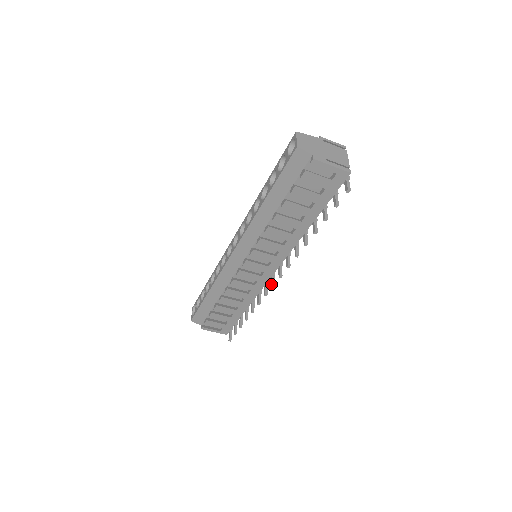
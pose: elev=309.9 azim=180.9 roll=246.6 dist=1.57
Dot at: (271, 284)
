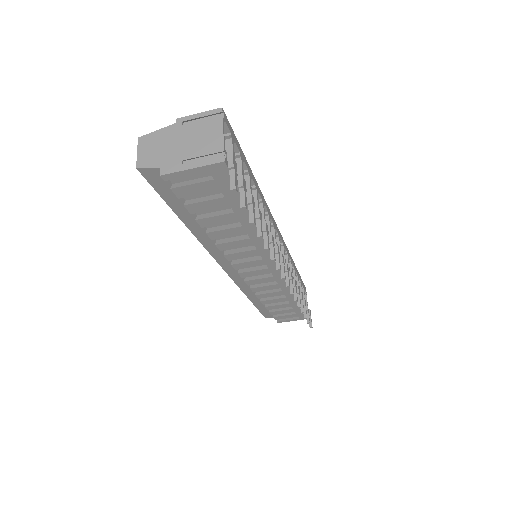
Dot at: occluded
